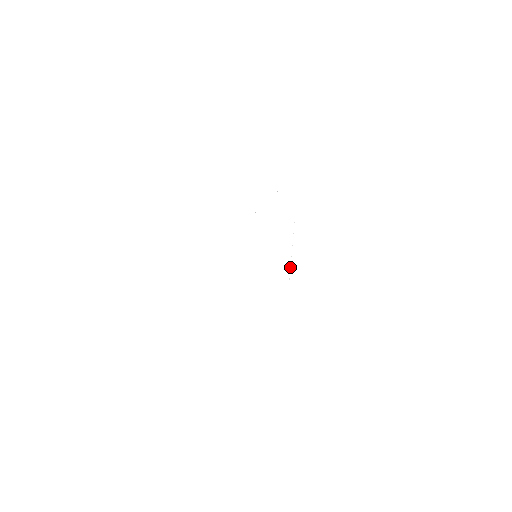
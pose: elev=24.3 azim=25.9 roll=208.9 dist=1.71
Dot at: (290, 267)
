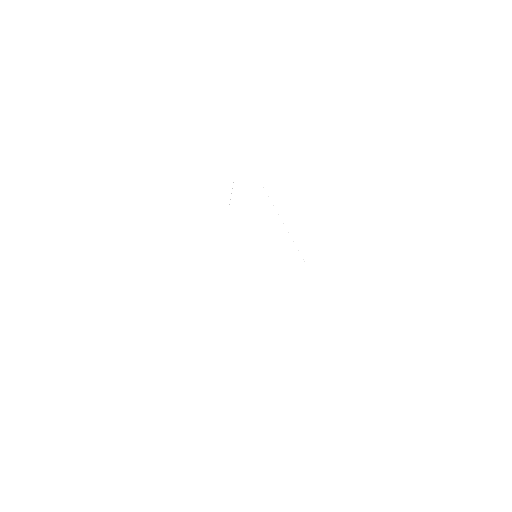
Dot at: occluded
